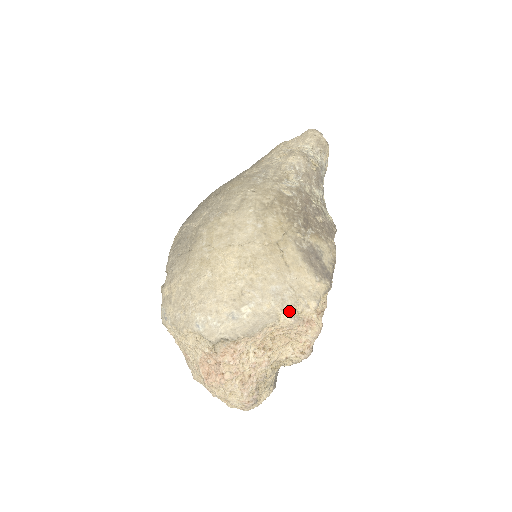
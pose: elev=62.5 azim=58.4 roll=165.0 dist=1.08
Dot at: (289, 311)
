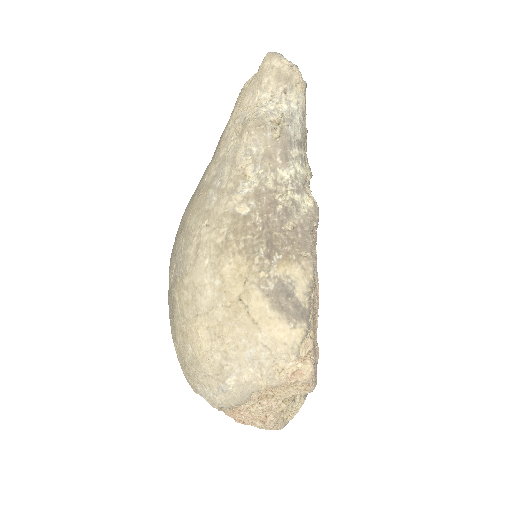
Dot at: (269, 375)
